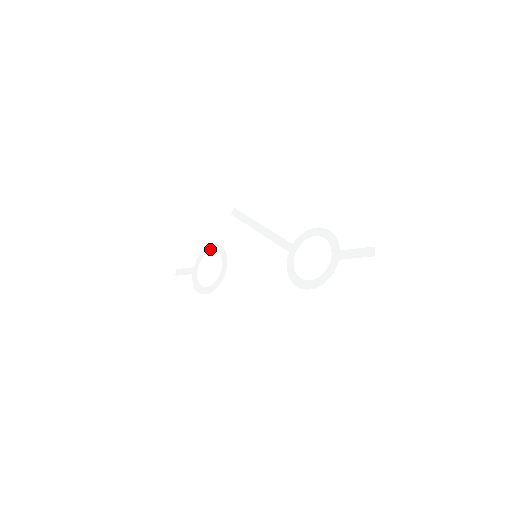
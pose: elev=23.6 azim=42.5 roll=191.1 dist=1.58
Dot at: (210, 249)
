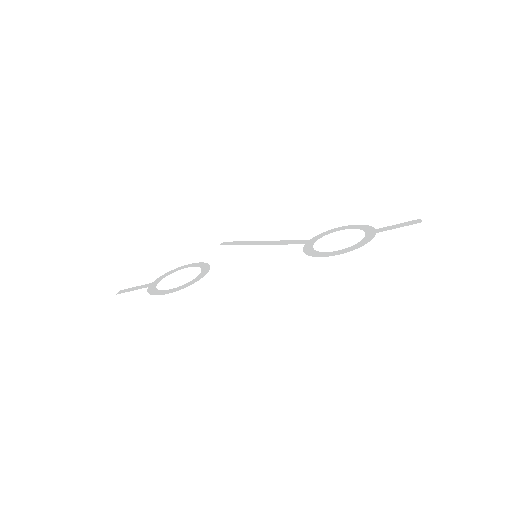
Dot at: (183, 267)
